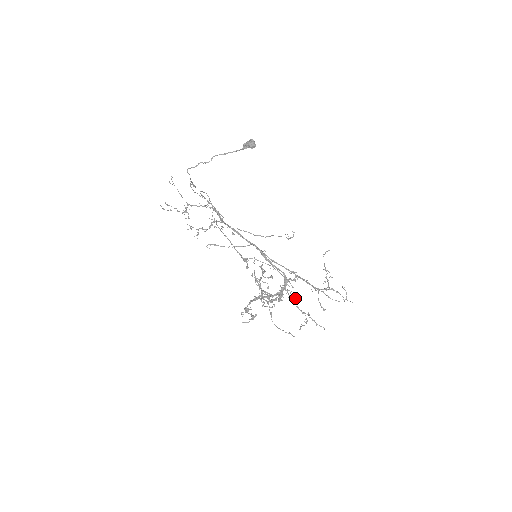
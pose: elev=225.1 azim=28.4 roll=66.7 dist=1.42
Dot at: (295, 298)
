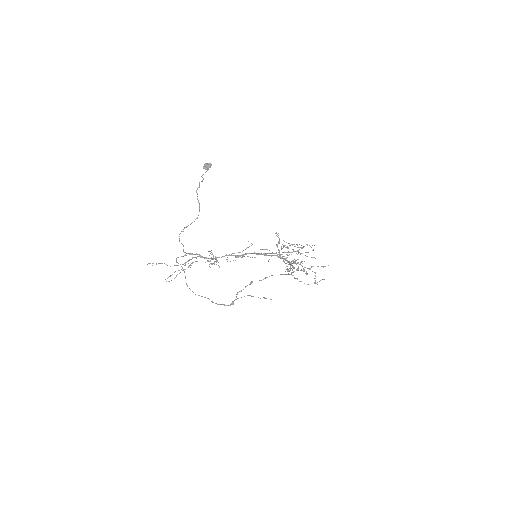
Dot at: (298, 262)
